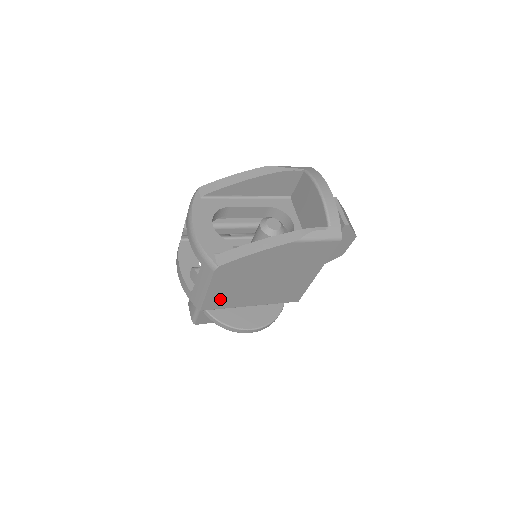
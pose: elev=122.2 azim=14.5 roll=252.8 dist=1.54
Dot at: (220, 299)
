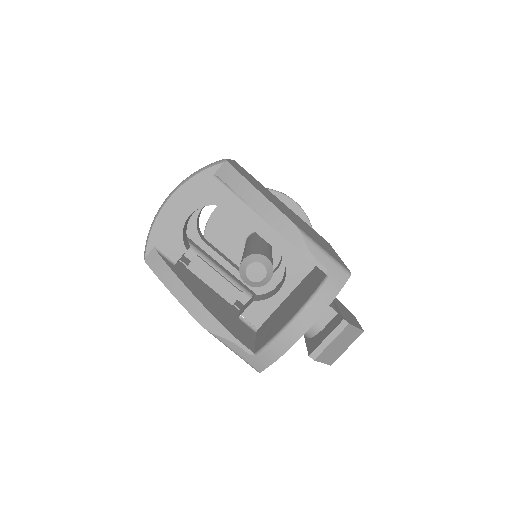
Dot at: occluded
